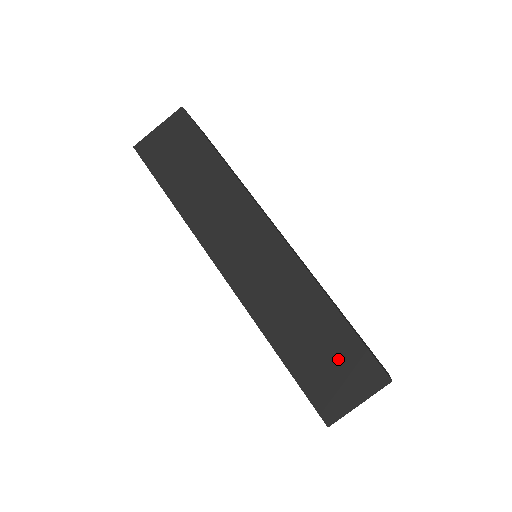
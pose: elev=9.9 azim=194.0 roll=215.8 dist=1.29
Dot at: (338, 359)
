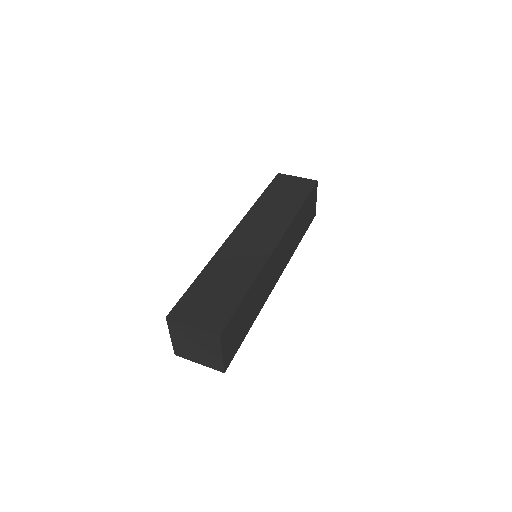
Dot at: (216, 303)
